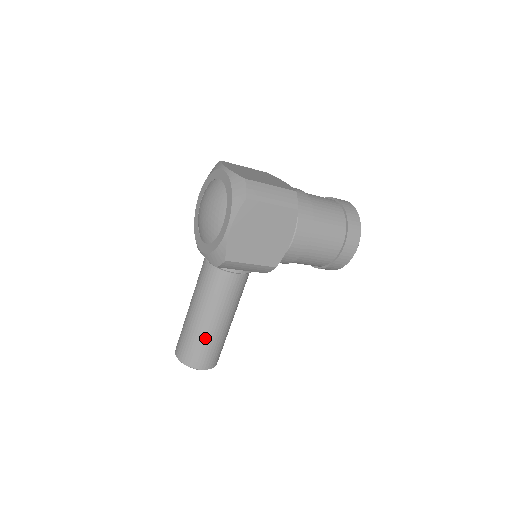
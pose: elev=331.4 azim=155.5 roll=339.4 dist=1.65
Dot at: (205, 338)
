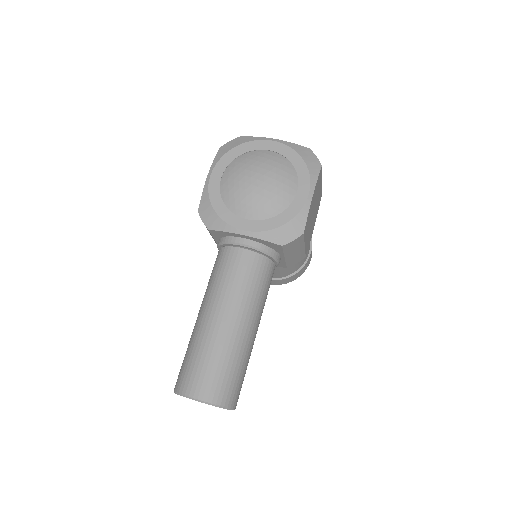
Dot at: (245, 355)
